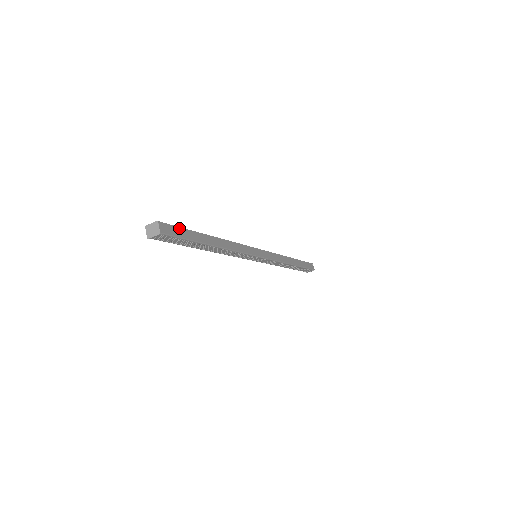
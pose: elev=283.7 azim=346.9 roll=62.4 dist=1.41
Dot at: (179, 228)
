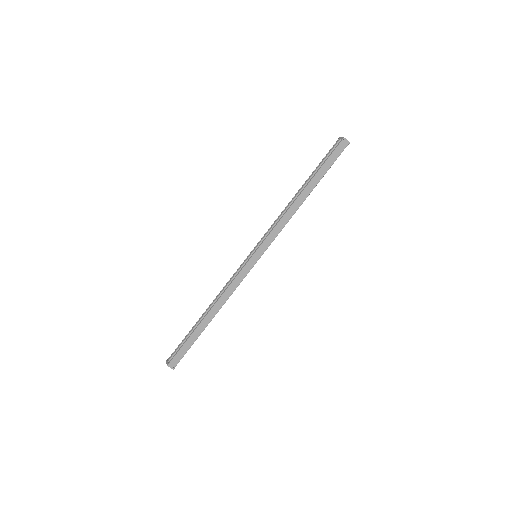
Dot at: (181, 349)
